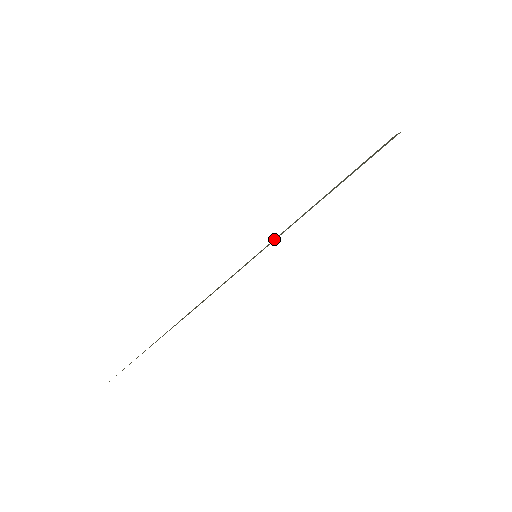
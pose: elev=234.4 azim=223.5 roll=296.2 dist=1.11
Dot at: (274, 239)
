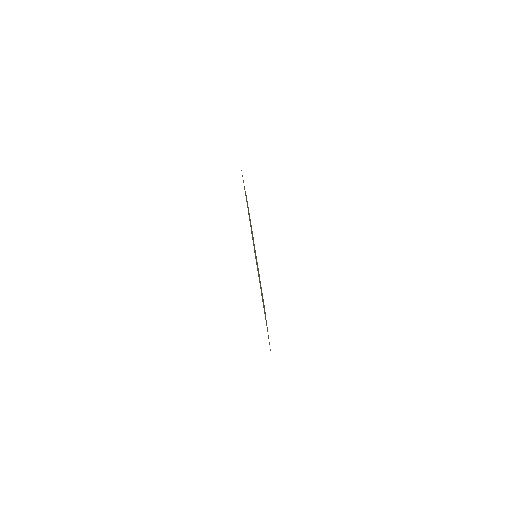
Dot at: occluded
